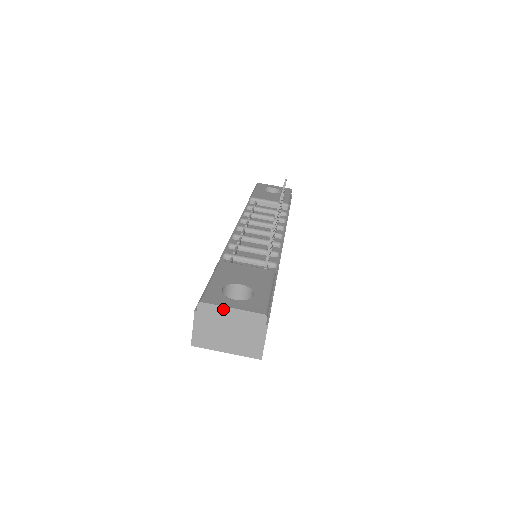
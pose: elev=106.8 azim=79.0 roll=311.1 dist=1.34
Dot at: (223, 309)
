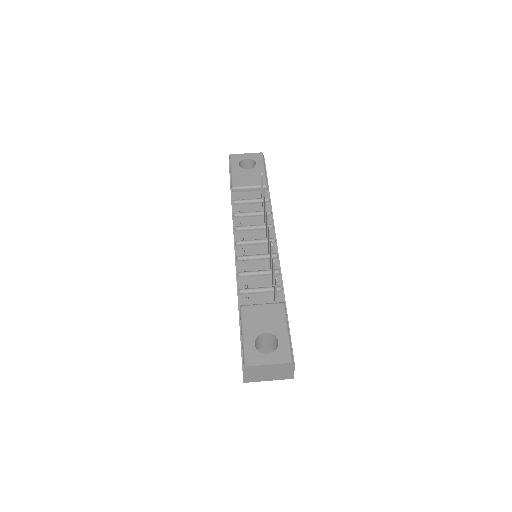
Dot at: (262, 366)
